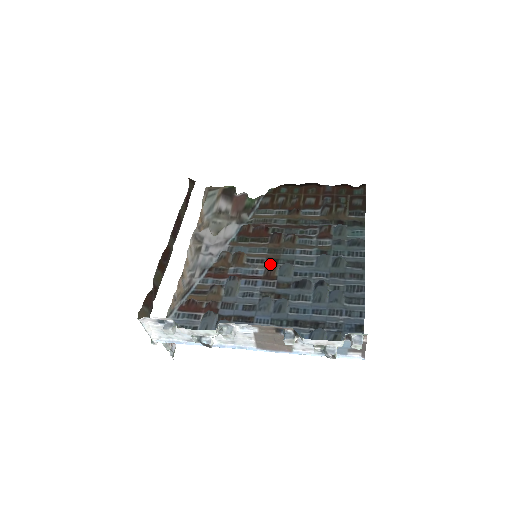
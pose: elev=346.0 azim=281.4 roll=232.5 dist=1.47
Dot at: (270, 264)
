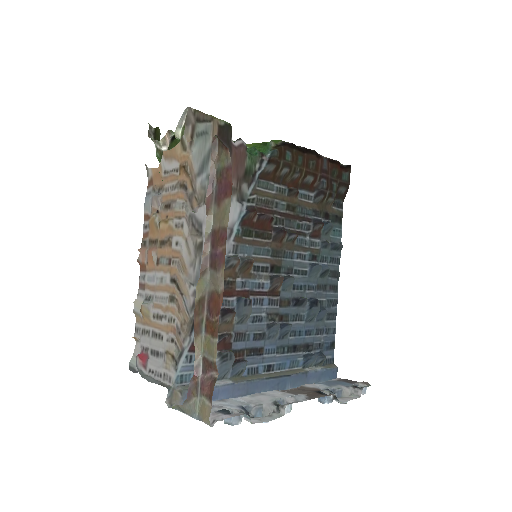
Dot at: (279, 279)
